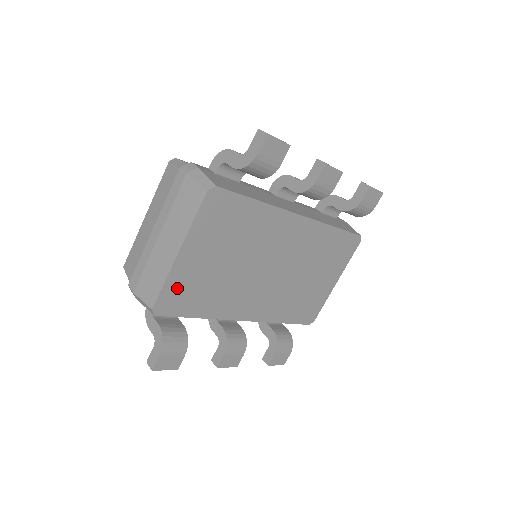
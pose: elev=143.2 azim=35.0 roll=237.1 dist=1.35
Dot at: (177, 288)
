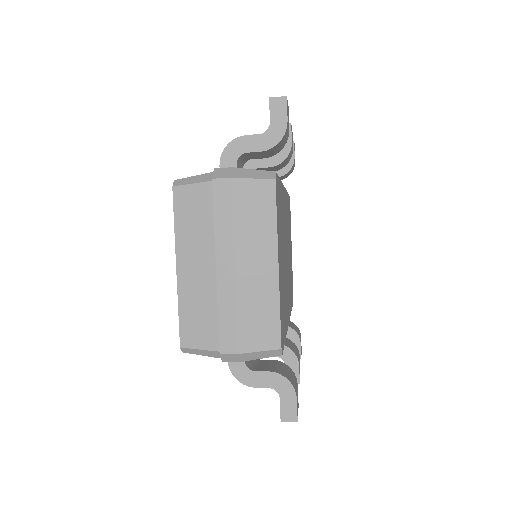
Dot at: (281, 310)
